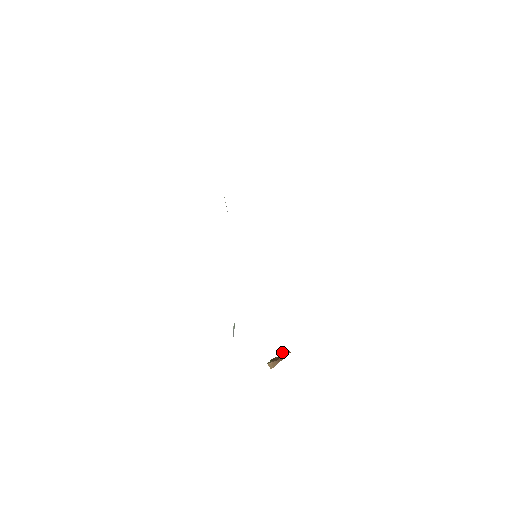
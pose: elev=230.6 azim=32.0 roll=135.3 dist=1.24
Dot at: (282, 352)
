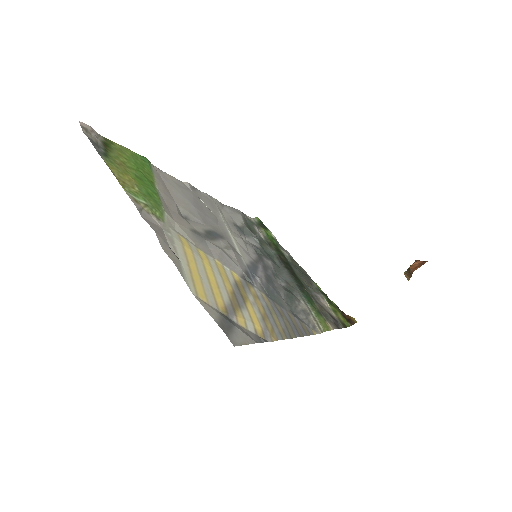
Dot at: (409, 267)
